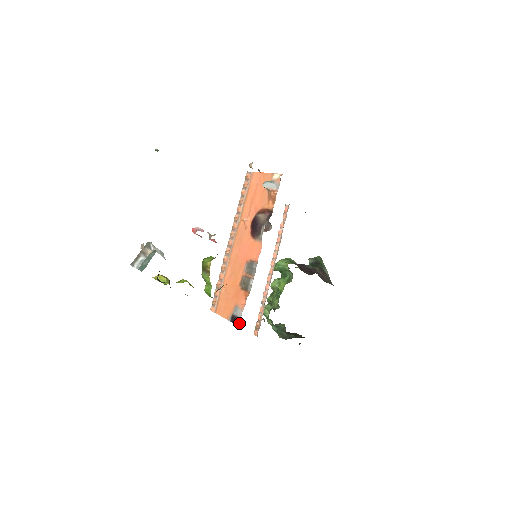
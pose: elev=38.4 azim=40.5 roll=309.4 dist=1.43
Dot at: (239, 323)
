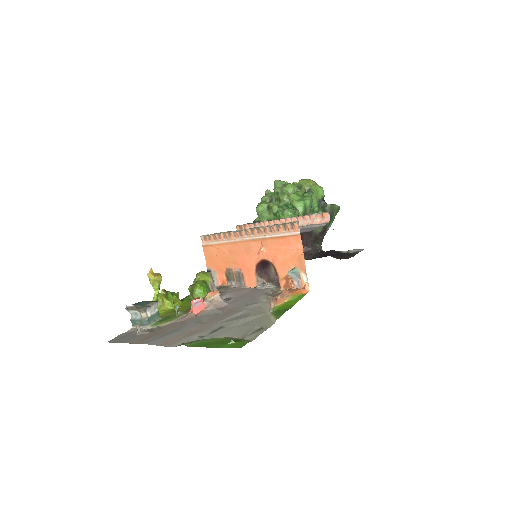
Dot at: occluded
